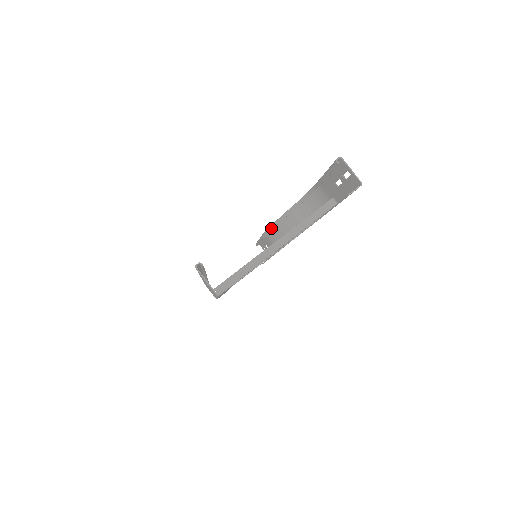
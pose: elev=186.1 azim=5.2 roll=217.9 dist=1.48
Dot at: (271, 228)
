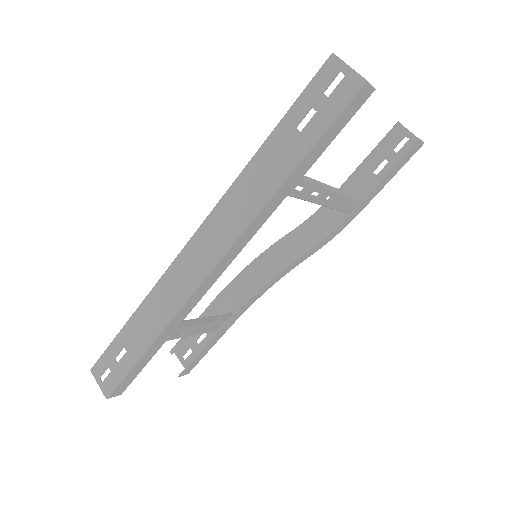
Dot at: (250, 265)
